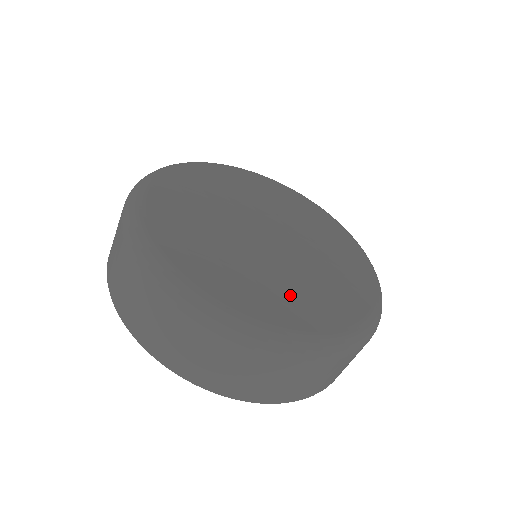
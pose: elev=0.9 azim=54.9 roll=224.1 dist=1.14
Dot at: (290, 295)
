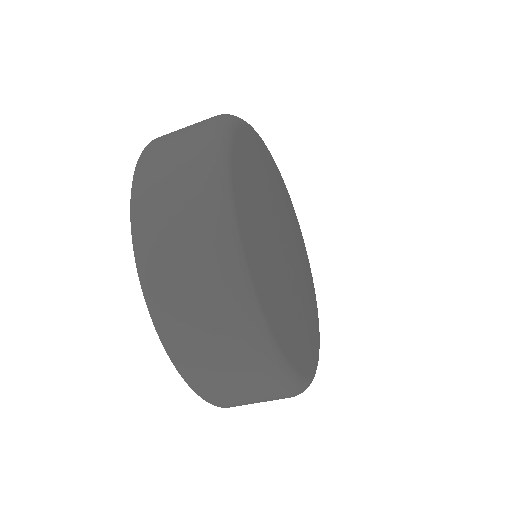
Dot at: (303, 334)
